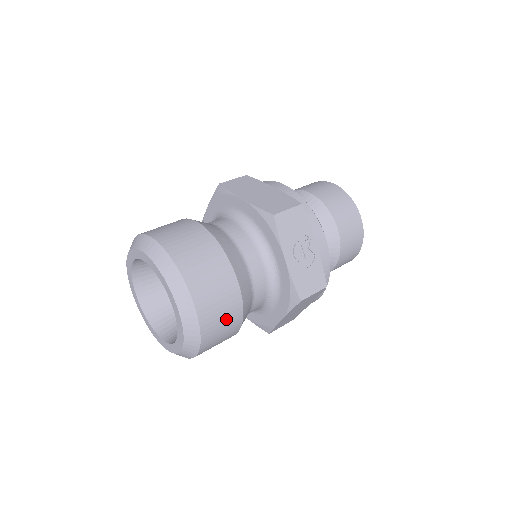
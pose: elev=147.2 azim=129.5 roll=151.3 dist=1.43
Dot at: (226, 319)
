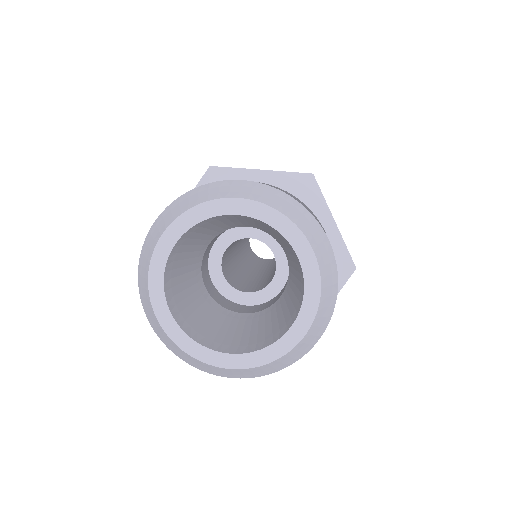
Dot at: occluded
